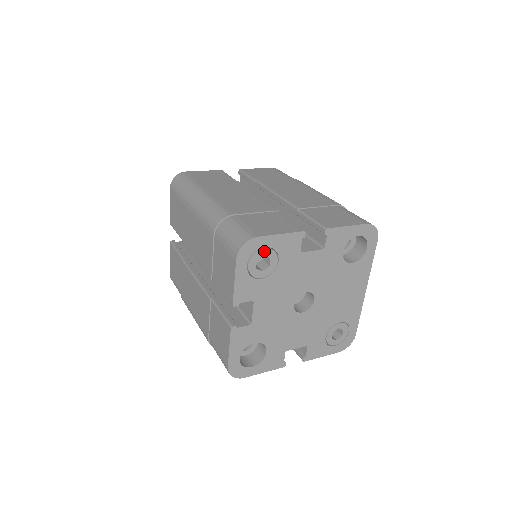
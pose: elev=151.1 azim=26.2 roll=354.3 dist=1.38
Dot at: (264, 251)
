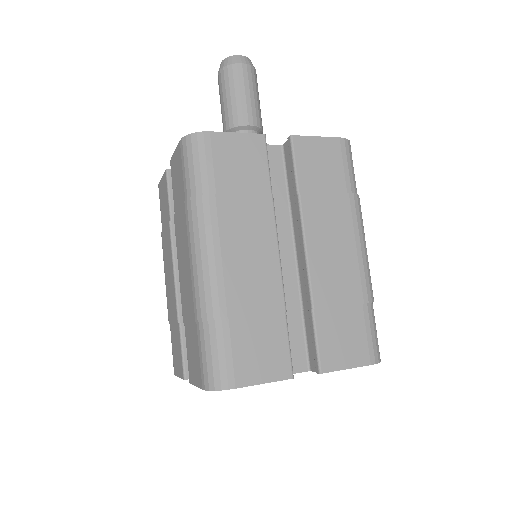
Dot at: occluded
